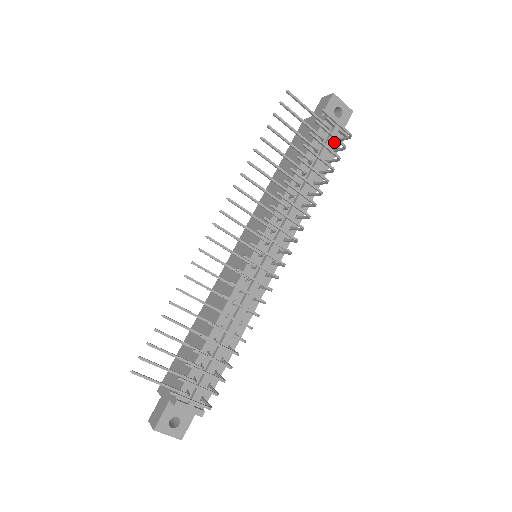
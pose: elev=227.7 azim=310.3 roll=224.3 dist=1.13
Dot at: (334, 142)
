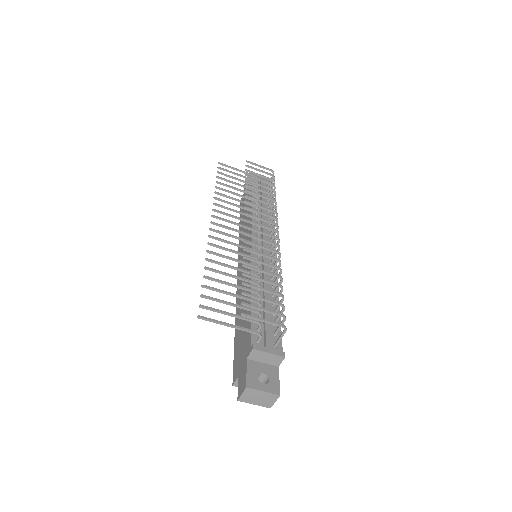
Dot at: occluded
